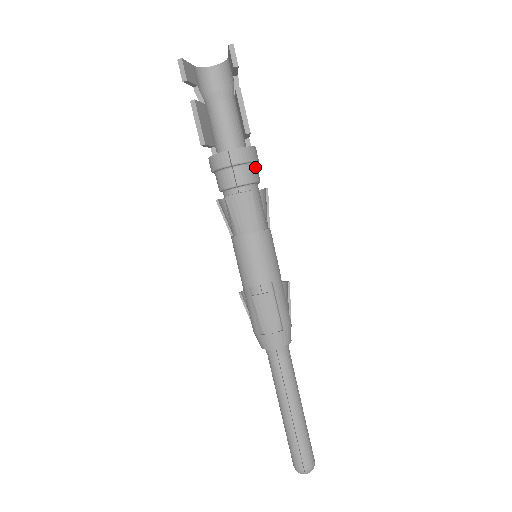
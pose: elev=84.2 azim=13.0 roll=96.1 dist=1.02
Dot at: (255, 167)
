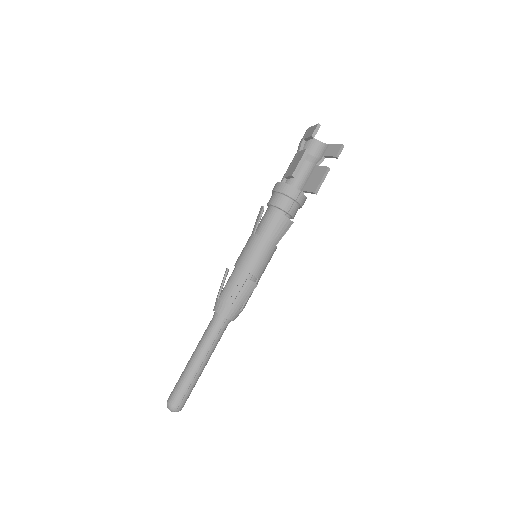
Dot at: occluded
